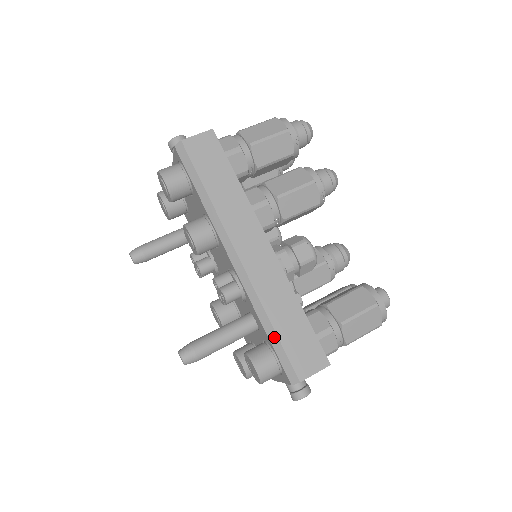
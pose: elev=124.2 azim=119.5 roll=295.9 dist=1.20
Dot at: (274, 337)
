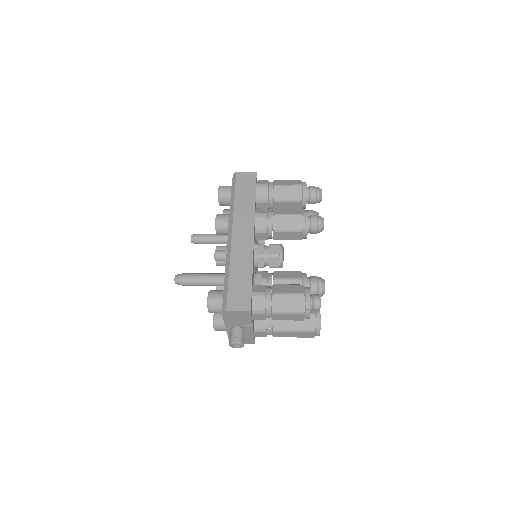
Dot at: (227, 281)
